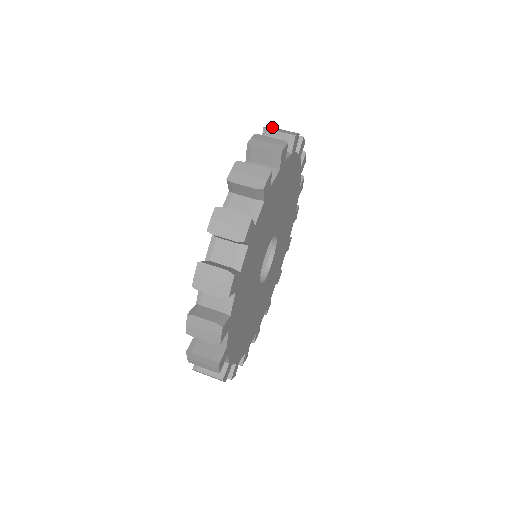
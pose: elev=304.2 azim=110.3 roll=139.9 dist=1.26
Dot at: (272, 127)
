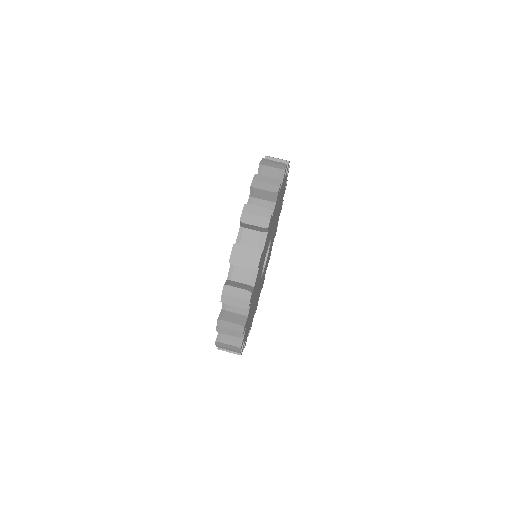
Dot at: occluded
